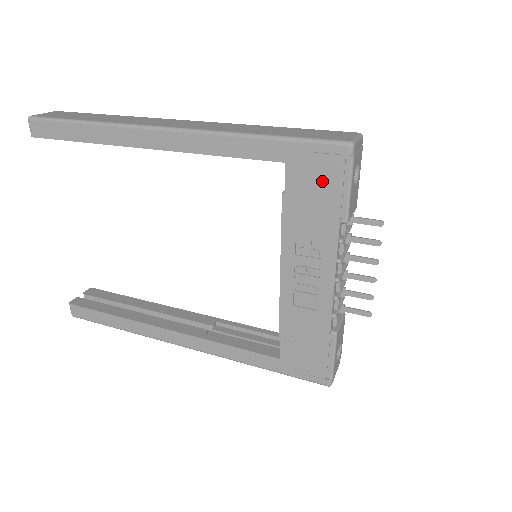
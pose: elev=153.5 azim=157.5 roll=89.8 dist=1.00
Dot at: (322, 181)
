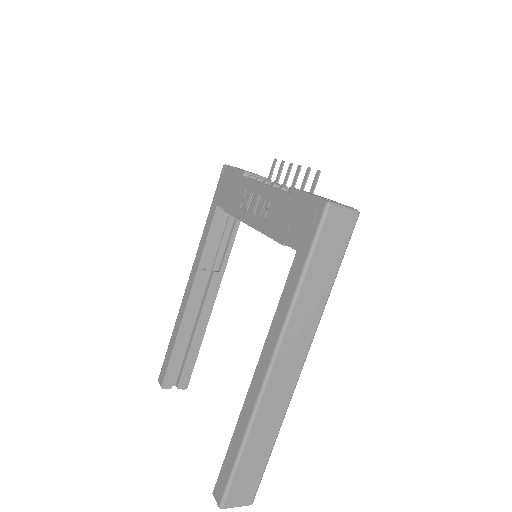
Dot at: (227, 184)
